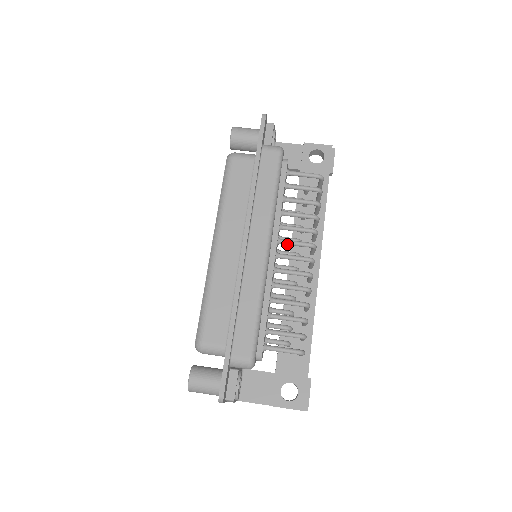
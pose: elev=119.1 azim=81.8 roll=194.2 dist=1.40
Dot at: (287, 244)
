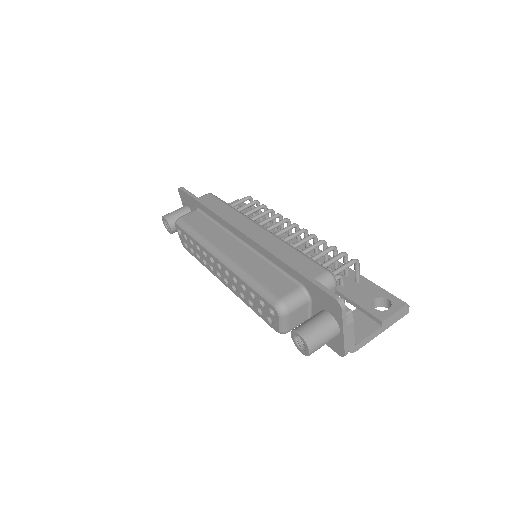
Dot at: (270, 230)
